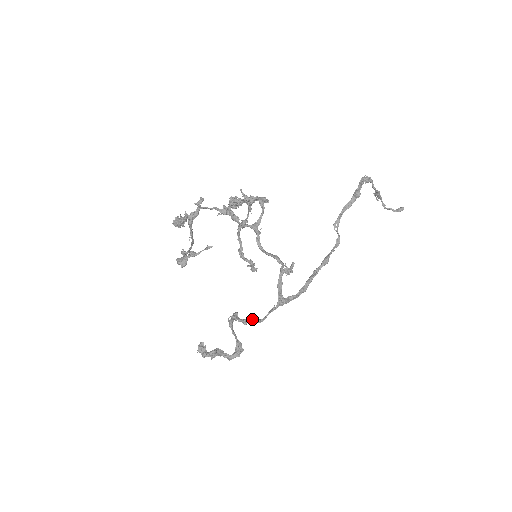
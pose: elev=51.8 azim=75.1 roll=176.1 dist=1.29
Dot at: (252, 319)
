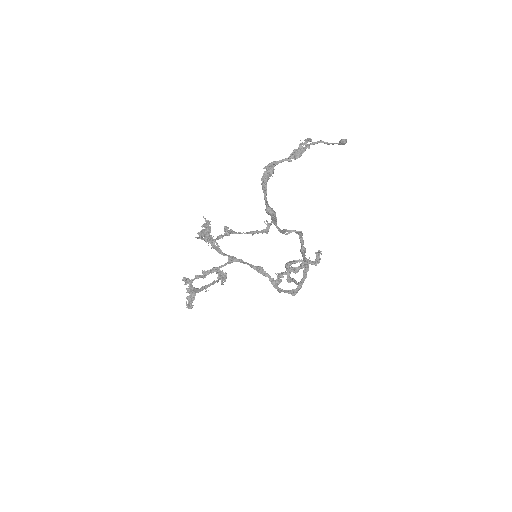
Dot at: occluded
